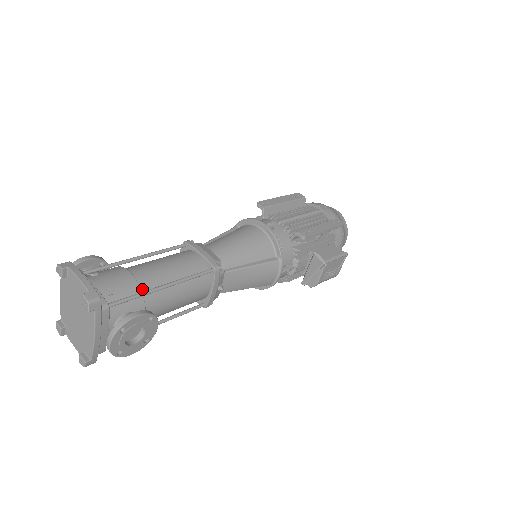
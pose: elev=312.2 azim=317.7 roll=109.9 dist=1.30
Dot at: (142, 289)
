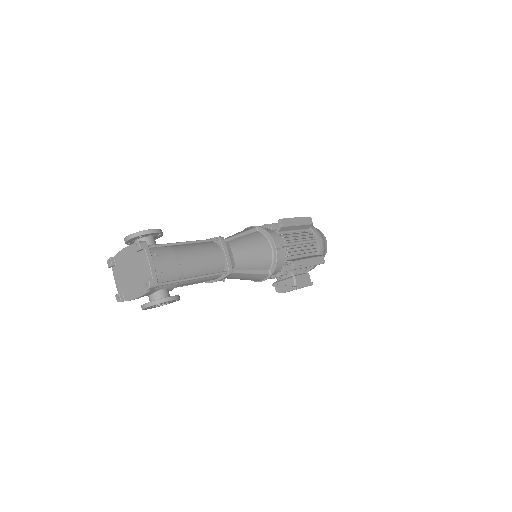
Dot at: (180, 275)
